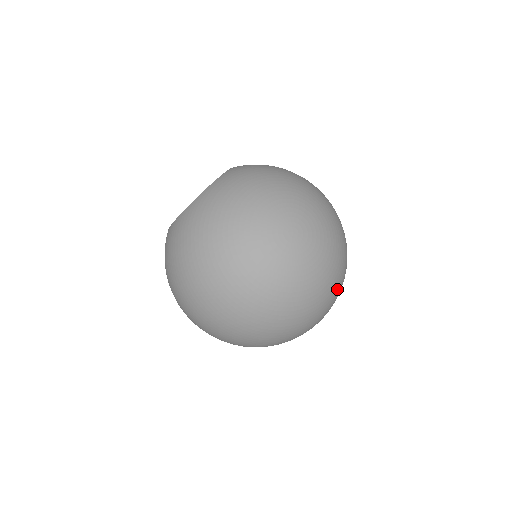
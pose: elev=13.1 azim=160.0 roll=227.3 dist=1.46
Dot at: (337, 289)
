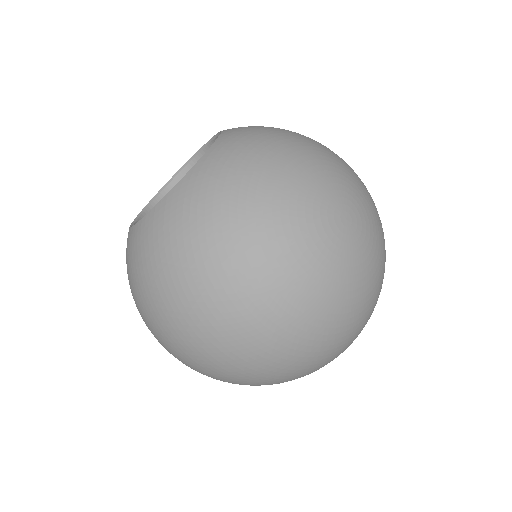
Dot at: occluded
